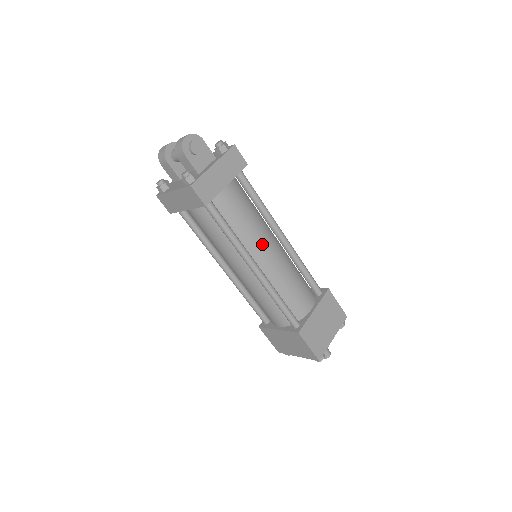
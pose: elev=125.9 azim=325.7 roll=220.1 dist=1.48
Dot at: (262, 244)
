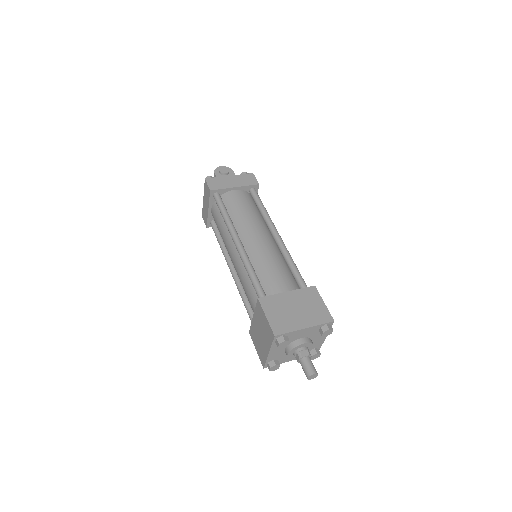
Dot at: (251, 229)
